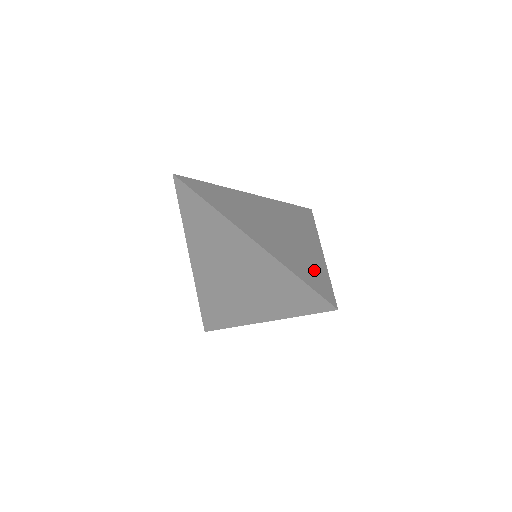
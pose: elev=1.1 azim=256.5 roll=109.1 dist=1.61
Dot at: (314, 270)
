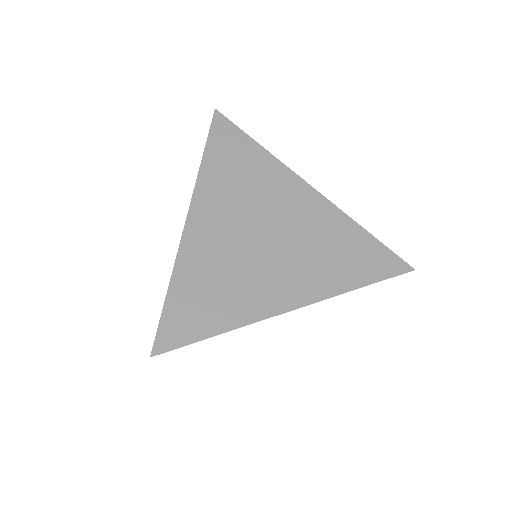
Dot at: occluded
